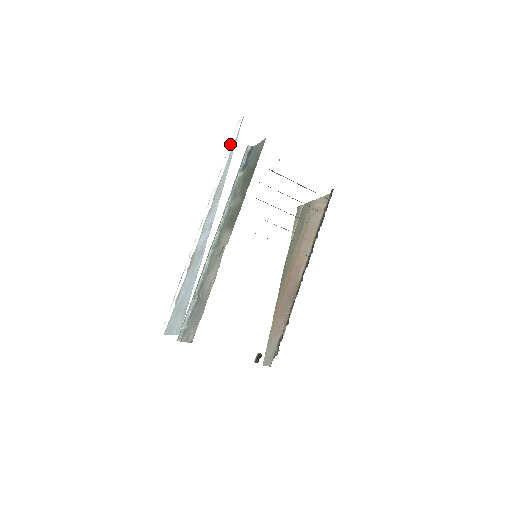
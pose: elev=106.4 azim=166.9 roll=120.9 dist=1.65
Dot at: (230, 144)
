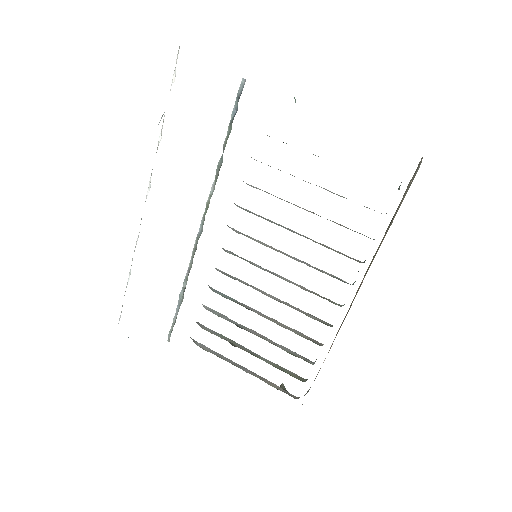
Dot at: (170, 89)
